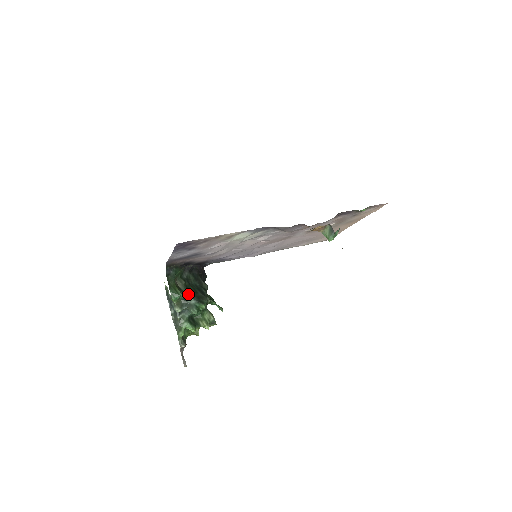
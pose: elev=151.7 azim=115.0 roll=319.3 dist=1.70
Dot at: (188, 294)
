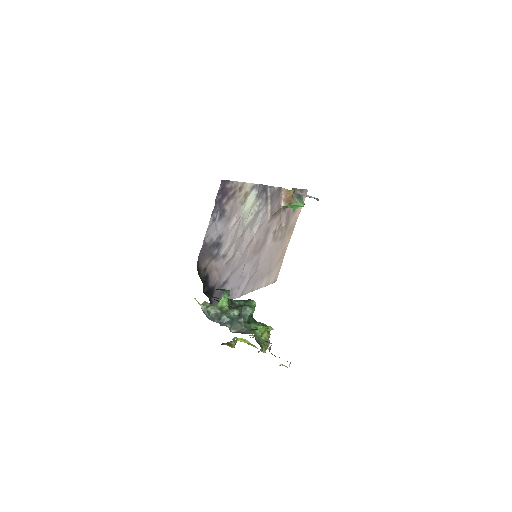
Dot at: (231, 300)
